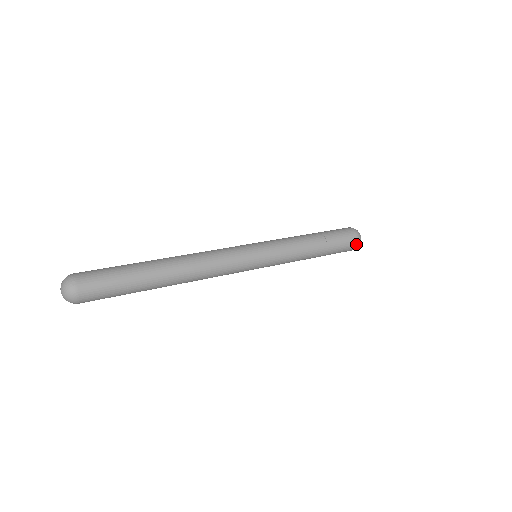
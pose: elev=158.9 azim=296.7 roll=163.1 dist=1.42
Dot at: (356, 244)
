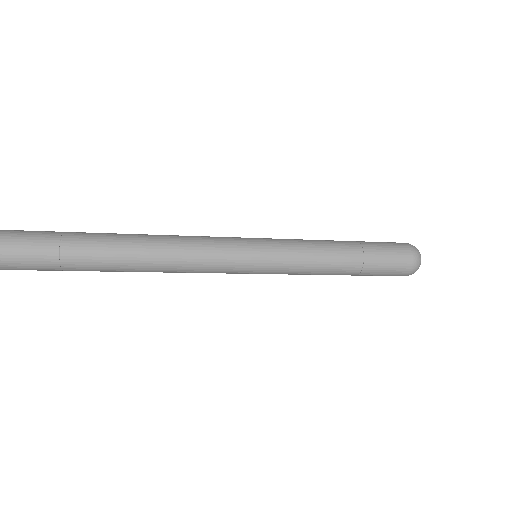
Dot at: (407, 274)
